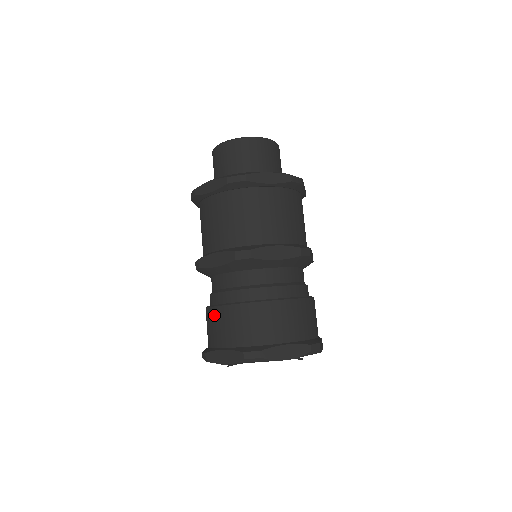
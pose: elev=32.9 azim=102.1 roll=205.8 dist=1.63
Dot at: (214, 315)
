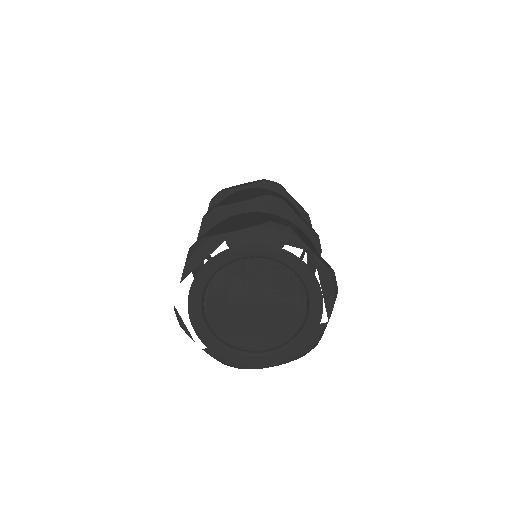
Dot at: (225, 221)
